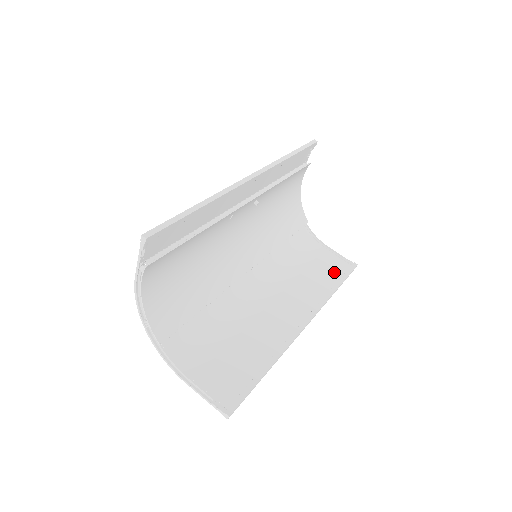
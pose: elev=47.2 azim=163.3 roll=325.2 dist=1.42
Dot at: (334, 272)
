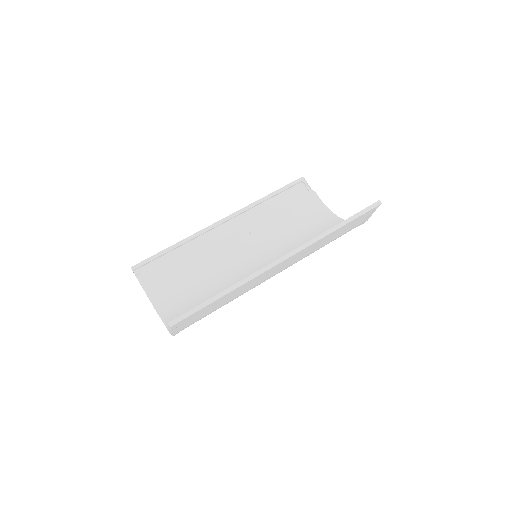
Dot at: (352, 222)
